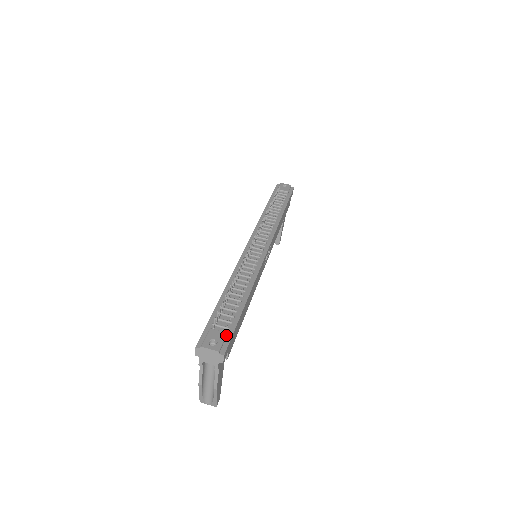
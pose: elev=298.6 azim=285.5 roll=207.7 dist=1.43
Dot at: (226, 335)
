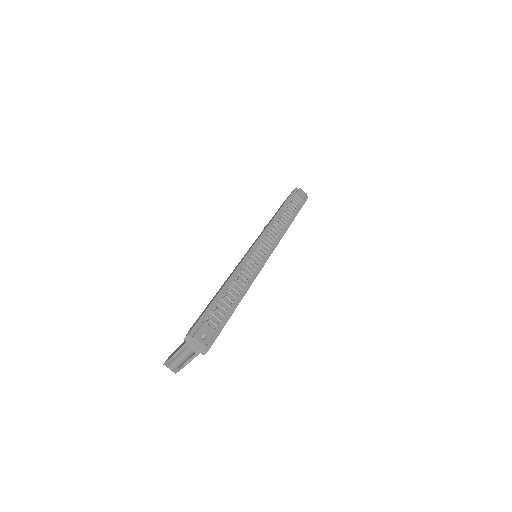
Dot at: (215, 333)
